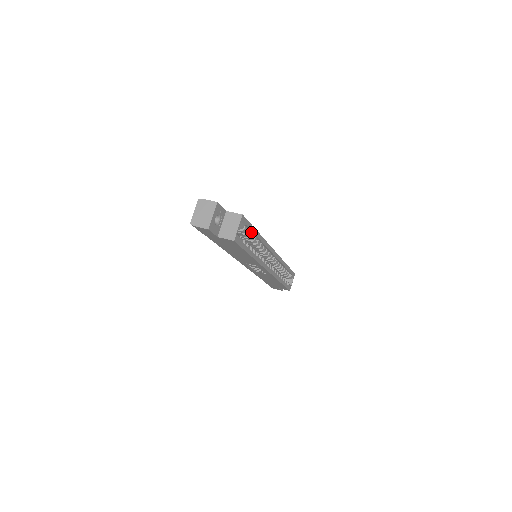
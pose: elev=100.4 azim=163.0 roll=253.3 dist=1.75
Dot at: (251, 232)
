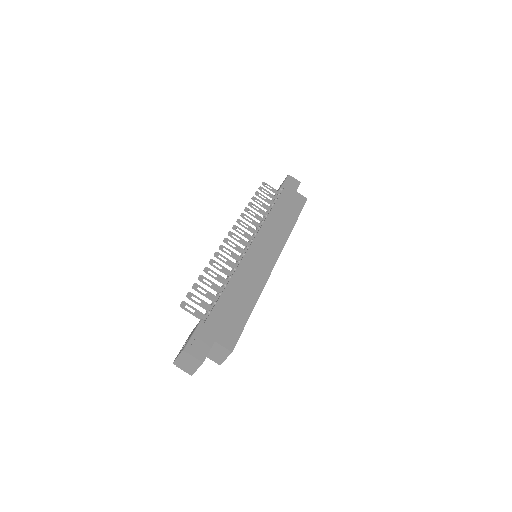
Dot at: (245, 318)
